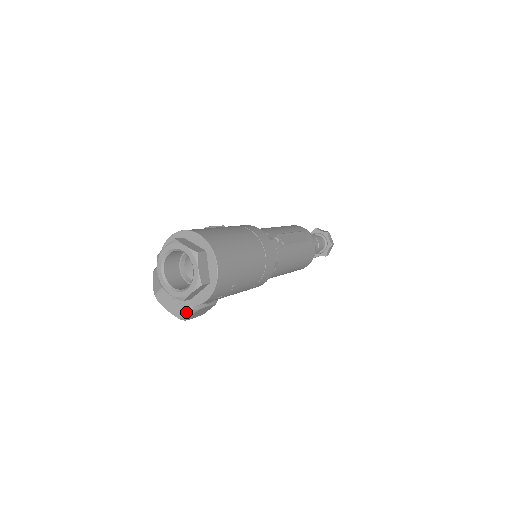
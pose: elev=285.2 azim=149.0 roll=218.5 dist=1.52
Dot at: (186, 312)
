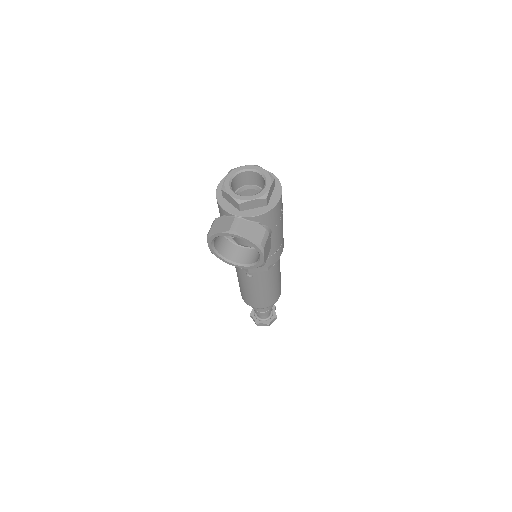
Dot at: (263, 235)
